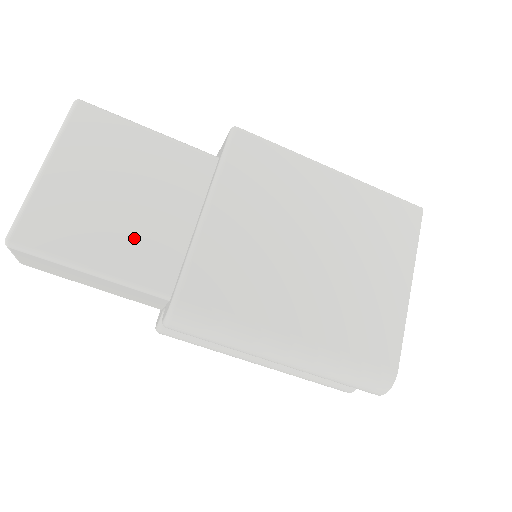
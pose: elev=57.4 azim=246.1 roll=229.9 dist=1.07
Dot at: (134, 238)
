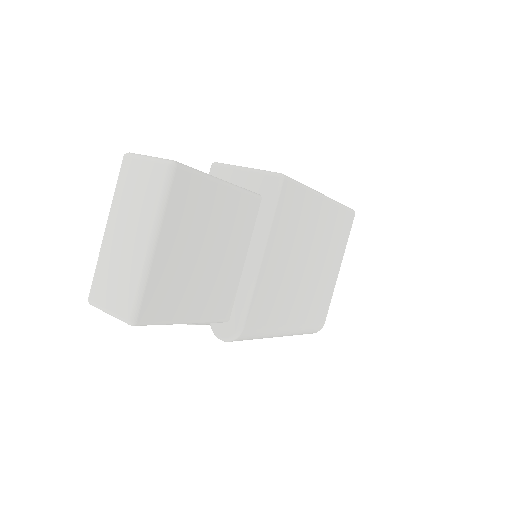
Dot at: (211, 287)
